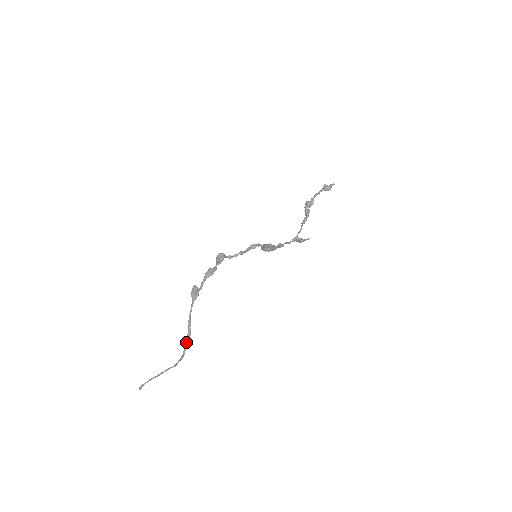
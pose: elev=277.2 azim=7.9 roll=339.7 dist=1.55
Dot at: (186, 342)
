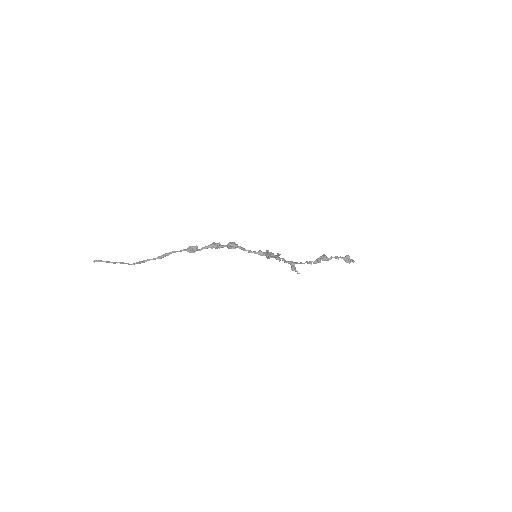
Dot at: (154, 258)
